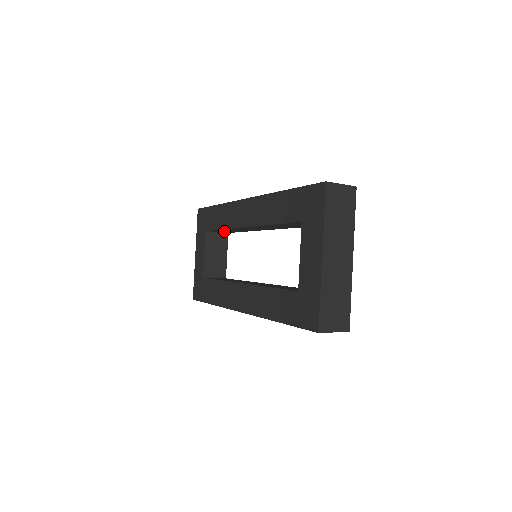
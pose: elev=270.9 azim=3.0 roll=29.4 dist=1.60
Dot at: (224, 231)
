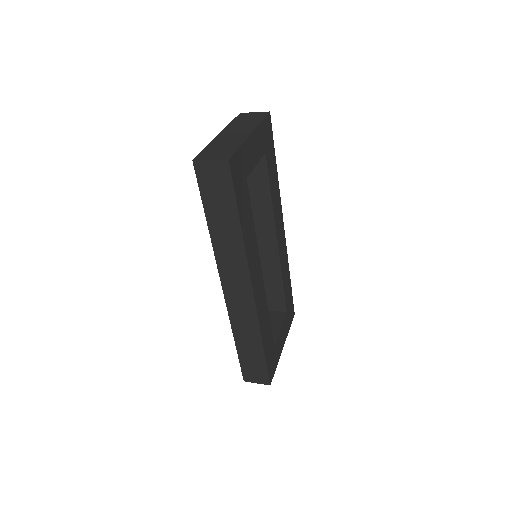
Dot at: (273, 299)
